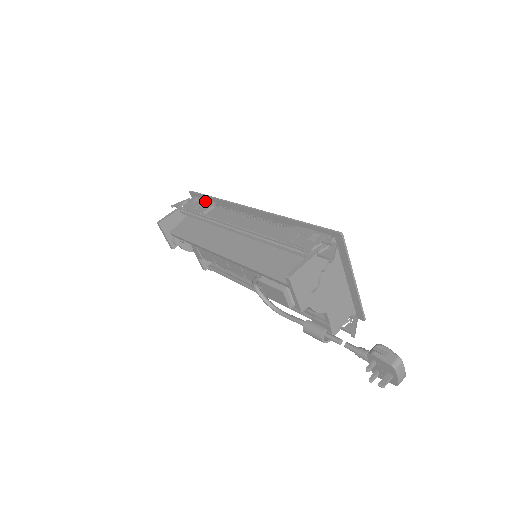
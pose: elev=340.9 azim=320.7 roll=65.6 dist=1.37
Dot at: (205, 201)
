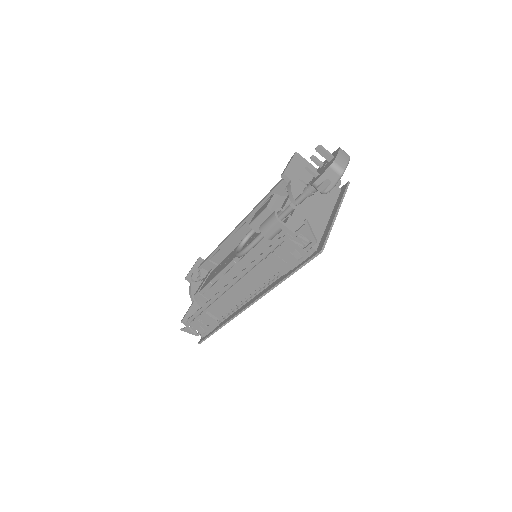
Dot at: occluded
